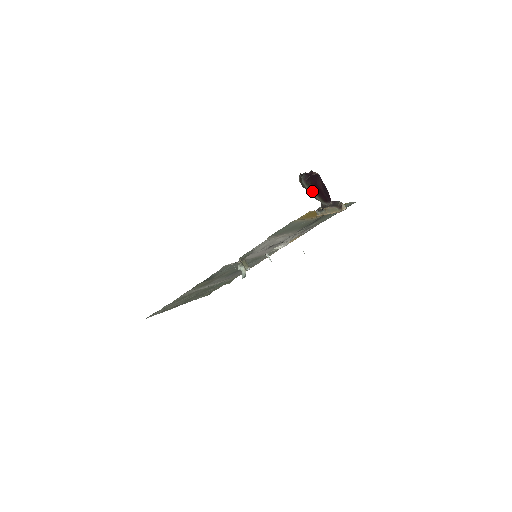
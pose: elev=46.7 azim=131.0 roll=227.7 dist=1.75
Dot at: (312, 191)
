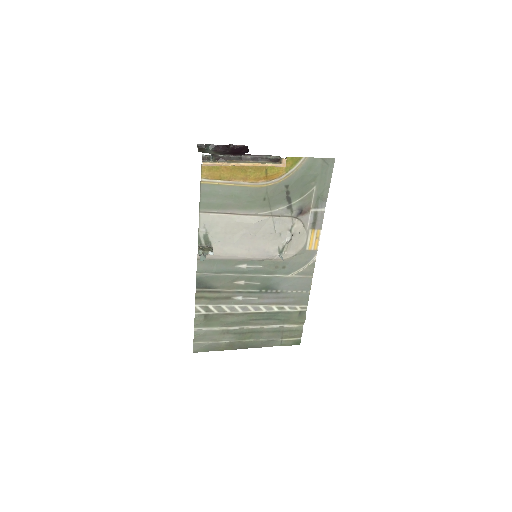
Dot at: occluded
